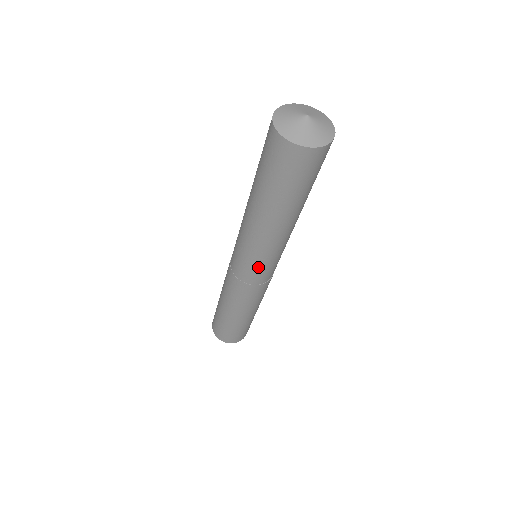
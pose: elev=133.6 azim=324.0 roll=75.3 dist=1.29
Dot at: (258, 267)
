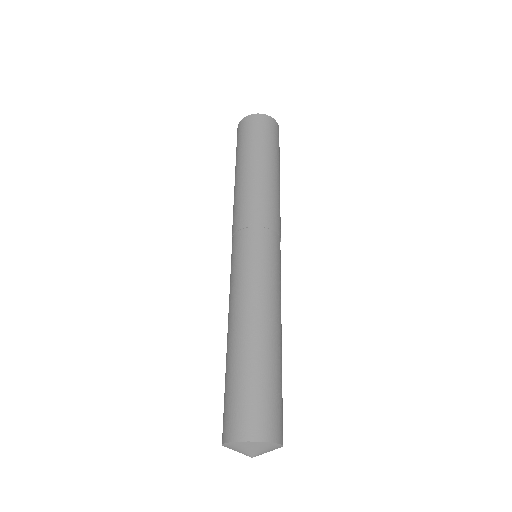
Dot at: occluded
